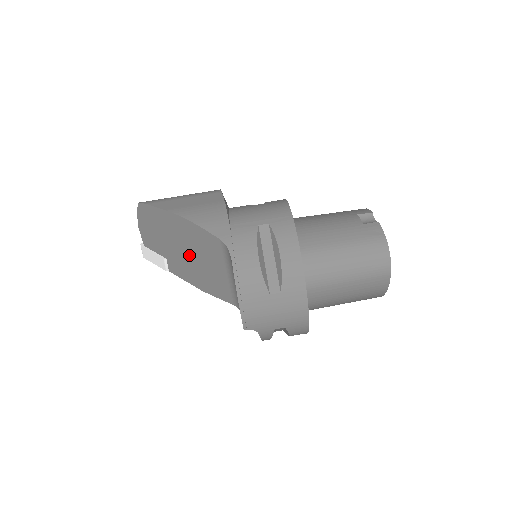
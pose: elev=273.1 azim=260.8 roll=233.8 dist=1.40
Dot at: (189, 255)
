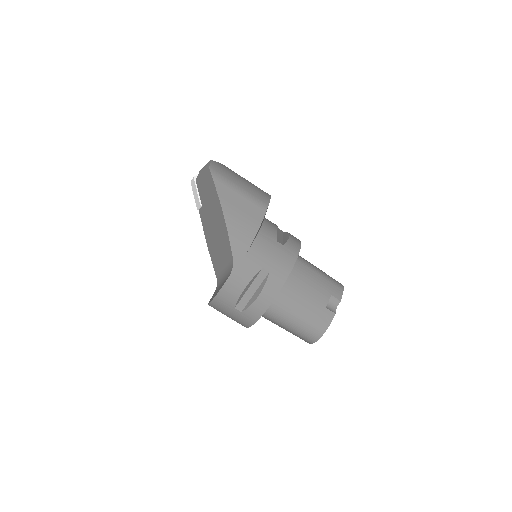
Dot at: (214, 230)
